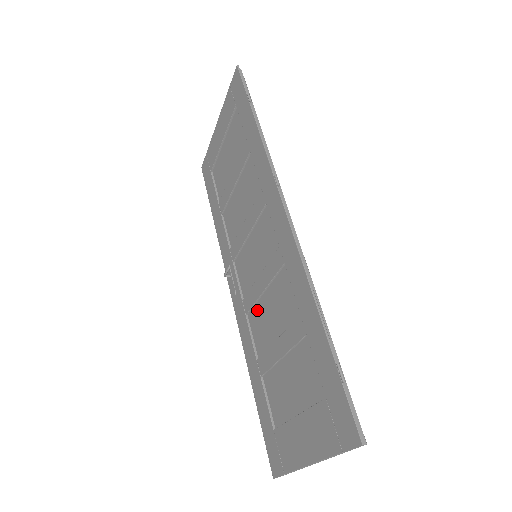
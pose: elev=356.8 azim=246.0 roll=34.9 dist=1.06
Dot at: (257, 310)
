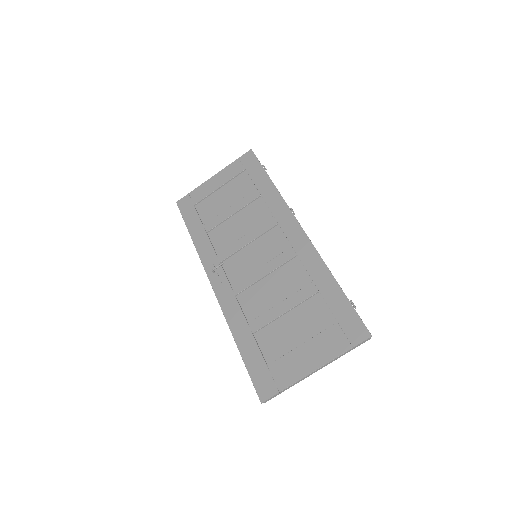
Dot at: (252, 290)
